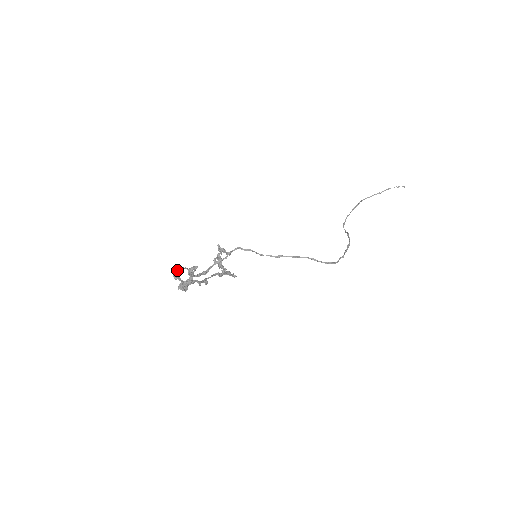
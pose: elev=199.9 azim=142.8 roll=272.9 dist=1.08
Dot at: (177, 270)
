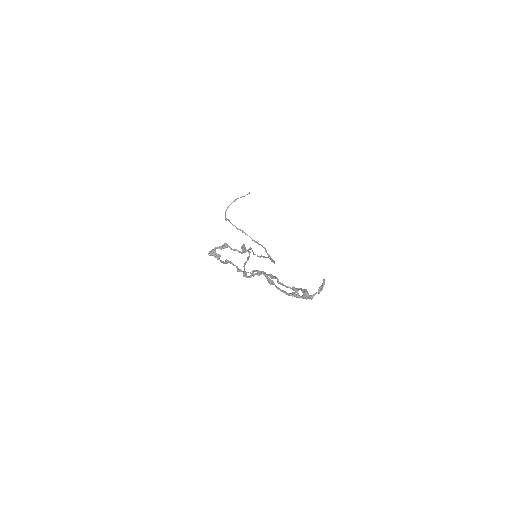
Dot at: (267, 275)
